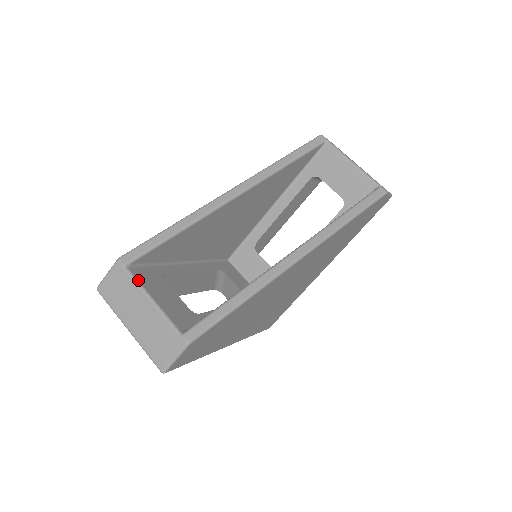
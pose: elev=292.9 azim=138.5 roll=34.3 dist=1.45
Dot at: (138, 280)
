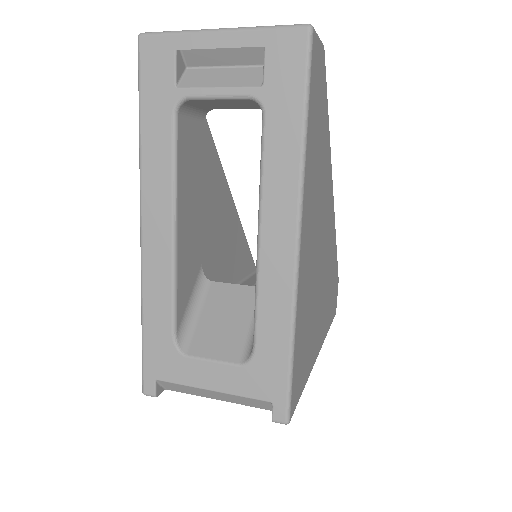
Dot at: occluded
